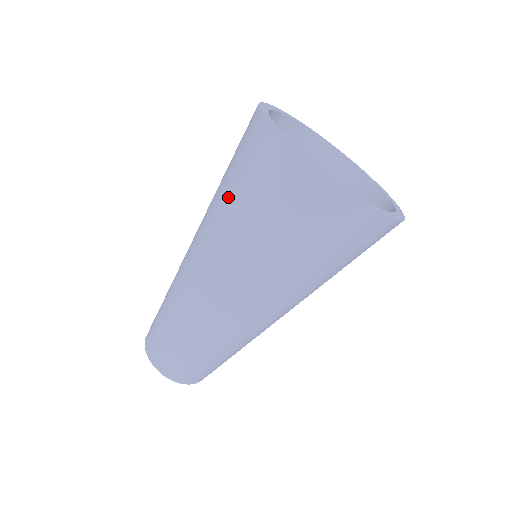
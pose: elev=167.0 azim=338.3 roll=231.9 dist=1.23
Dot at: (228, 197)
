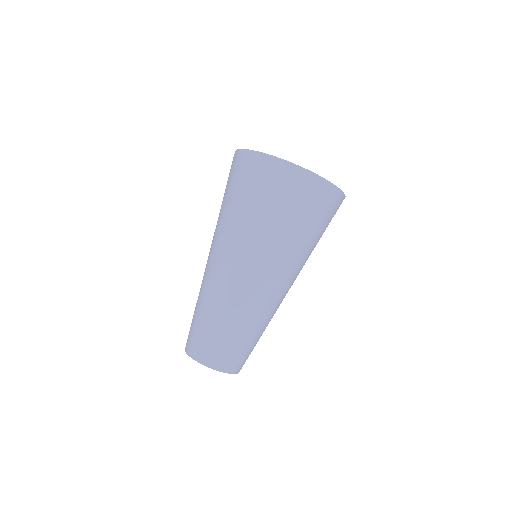
Dot at: occluded
